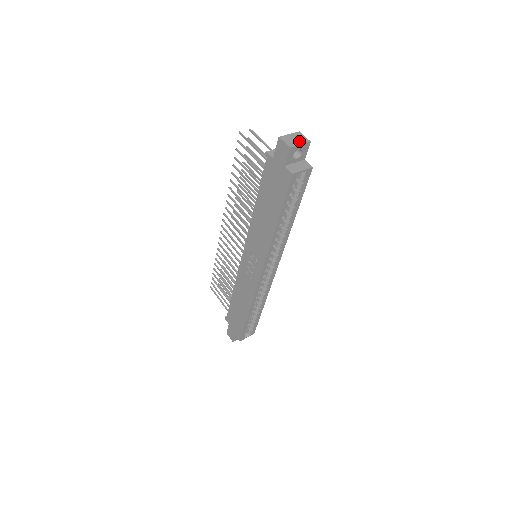
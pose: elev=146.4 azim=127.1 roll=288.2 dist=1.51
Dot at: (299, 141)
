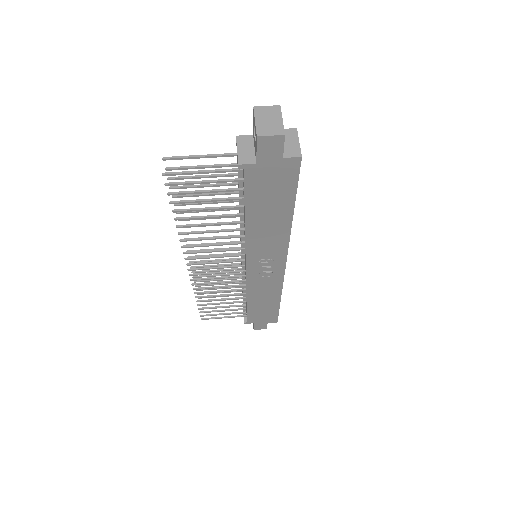
Dot at: (275, 118)
